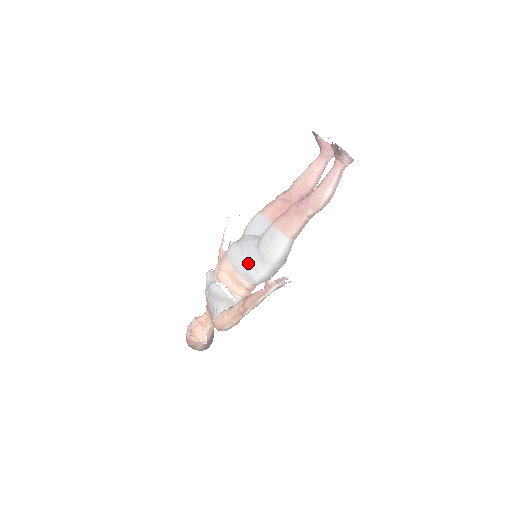
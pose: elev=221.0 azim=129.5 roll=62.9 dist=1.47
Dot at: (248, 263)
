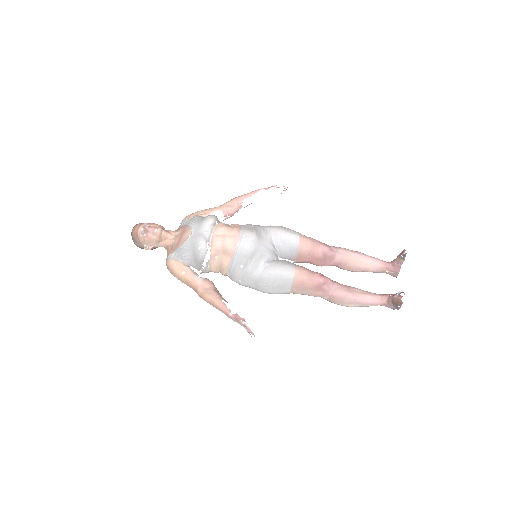
Dot at: (245, 268)
